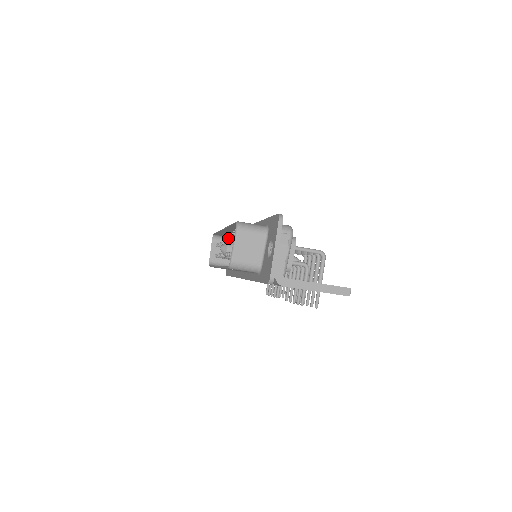
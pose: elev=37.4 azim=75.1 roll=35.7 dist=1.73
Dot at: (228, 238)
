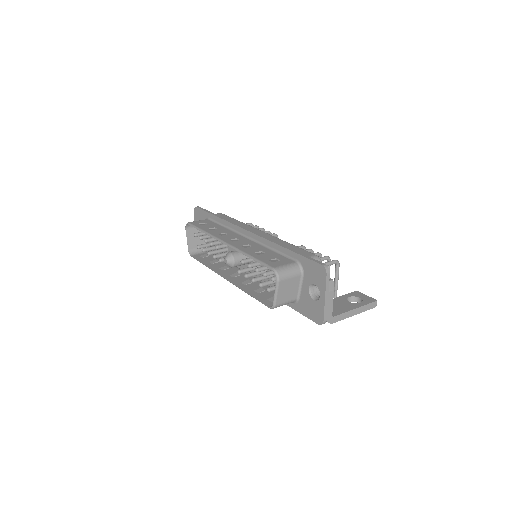
Dot at: occluded
